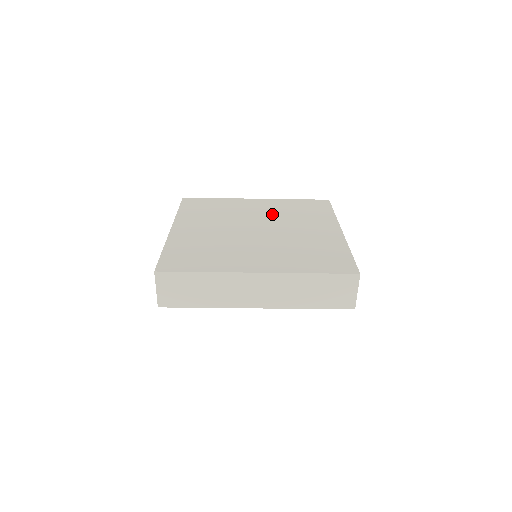
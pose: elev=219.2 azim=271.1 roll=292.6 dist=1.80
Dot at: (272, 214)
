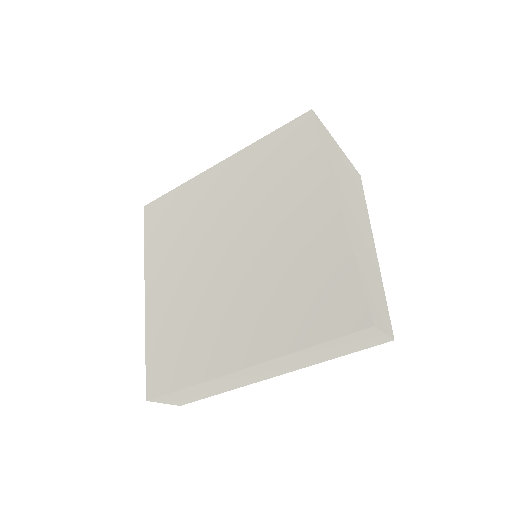
Dot at: (243, 199)
